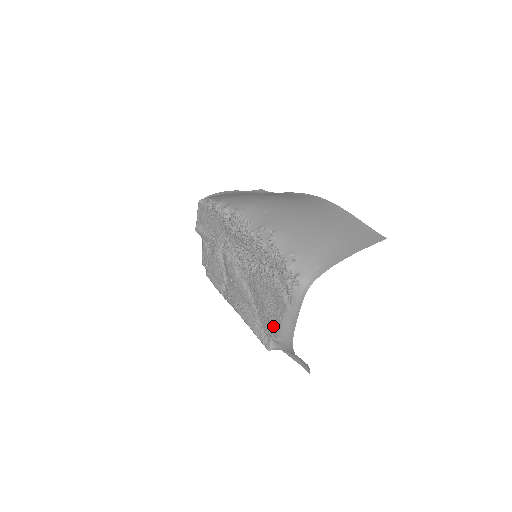
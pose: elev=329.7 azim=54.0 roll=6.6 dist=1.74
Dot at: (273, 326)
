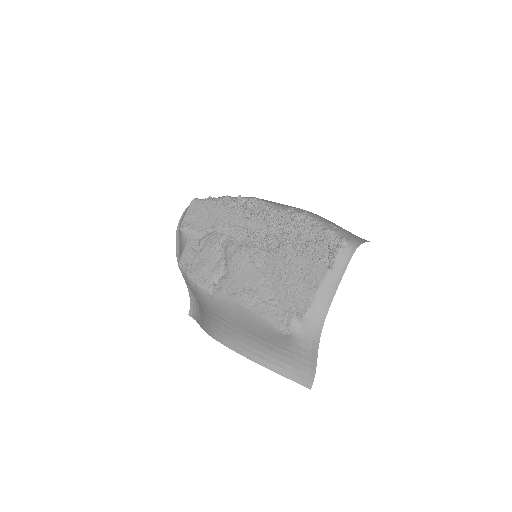
Dot at: (301, 301)
